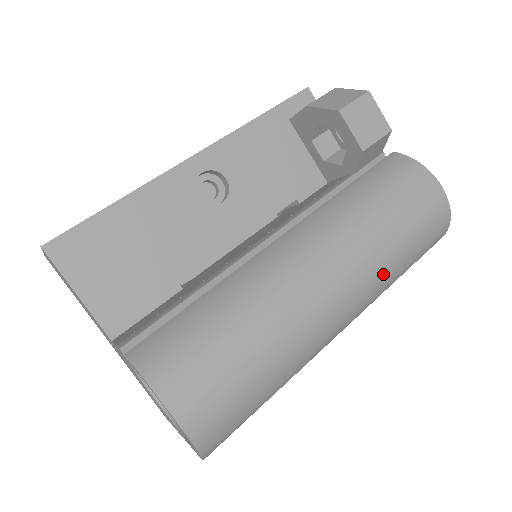
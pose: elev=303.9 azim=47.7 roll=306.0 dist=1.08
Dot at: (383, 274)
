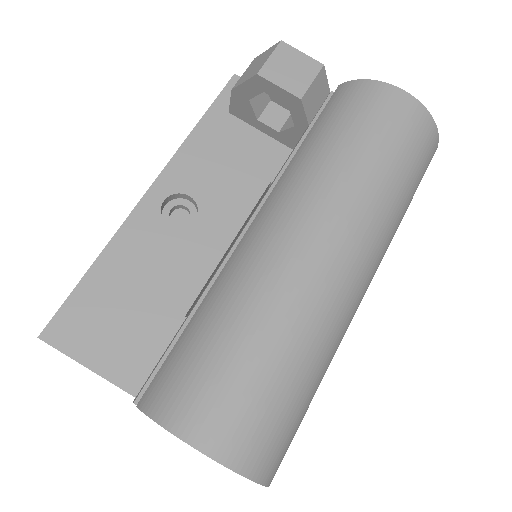
Dot at: (378, 208)
